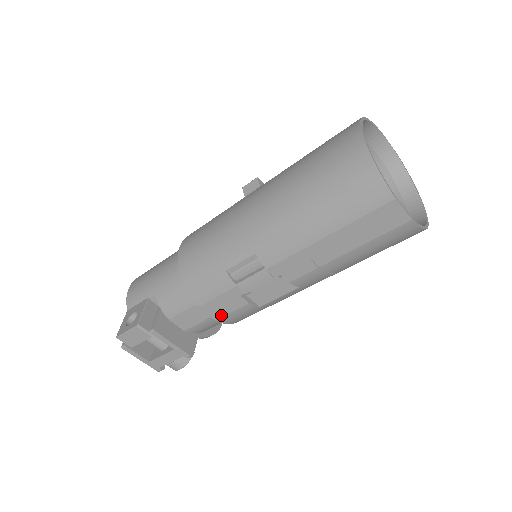
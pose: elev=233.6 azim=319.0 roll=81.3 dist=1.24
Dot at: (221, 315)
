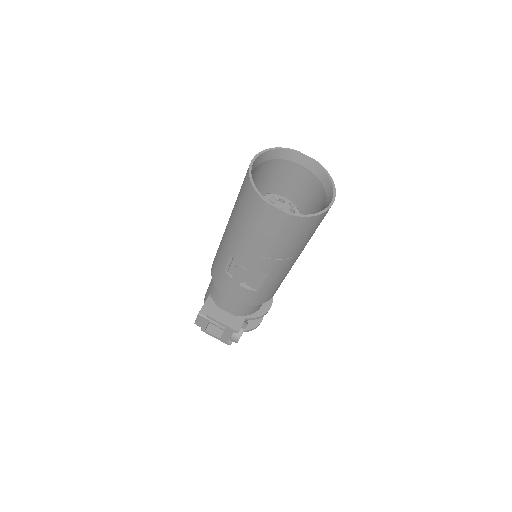
Dot at: (239, 300)
